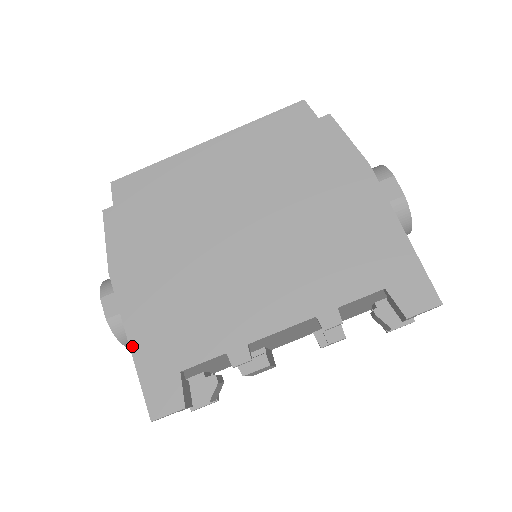
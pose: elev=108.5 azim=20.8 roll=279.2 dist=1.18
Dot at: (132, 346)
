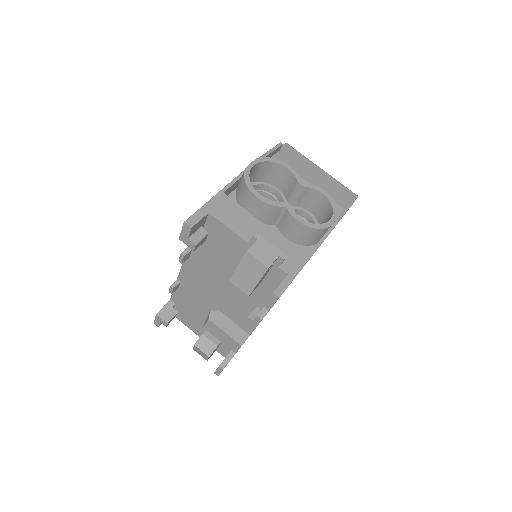
Dot at: occluded
